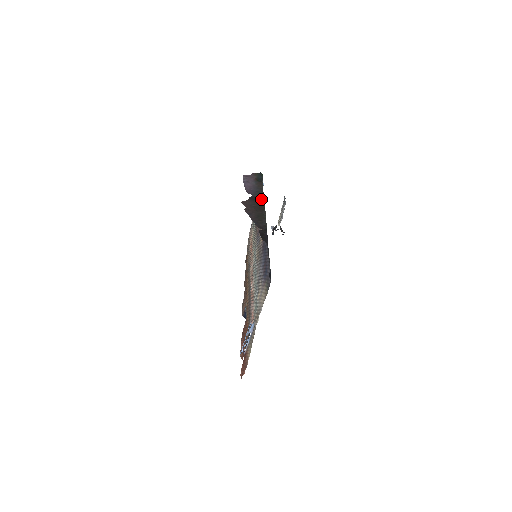
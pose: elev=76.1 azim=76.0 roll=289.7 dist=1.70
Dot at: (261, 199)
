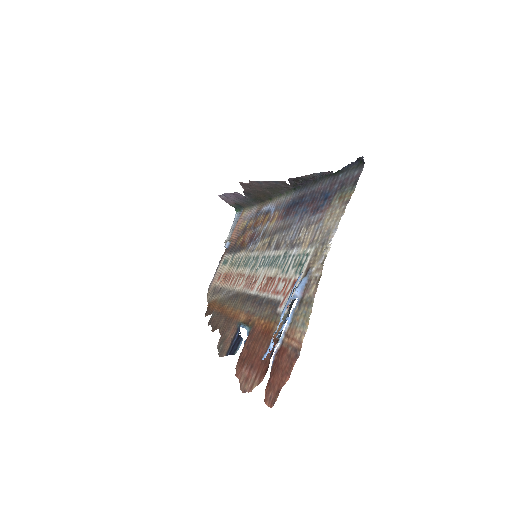
Dot at: (257, 200)
